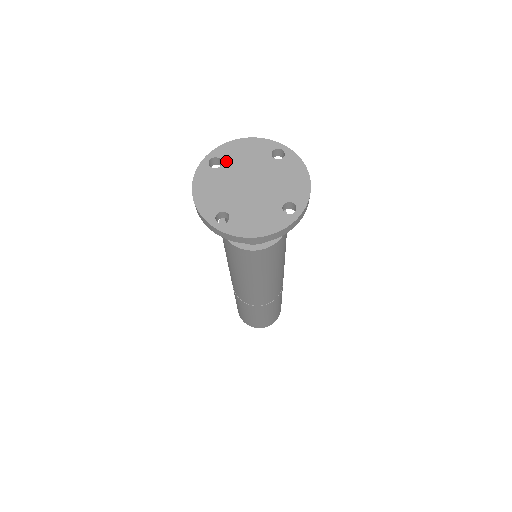
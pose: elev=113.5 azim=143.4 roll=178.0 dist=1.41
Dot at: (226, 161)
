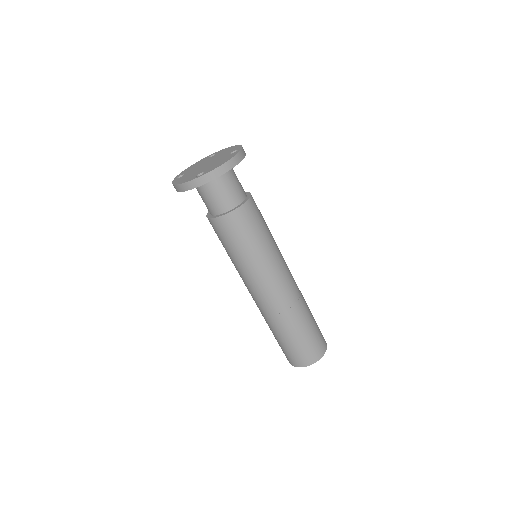
Dot at: (186, 172)
